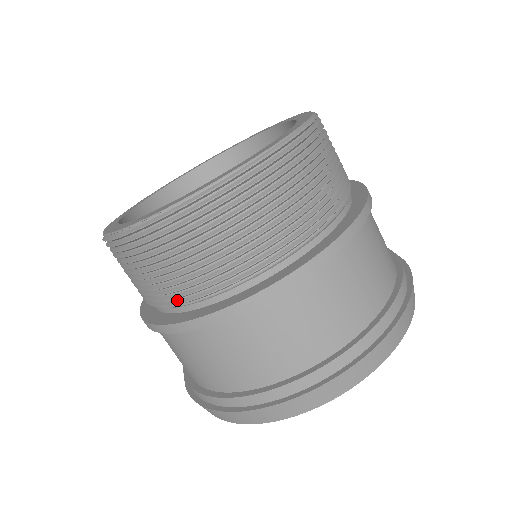
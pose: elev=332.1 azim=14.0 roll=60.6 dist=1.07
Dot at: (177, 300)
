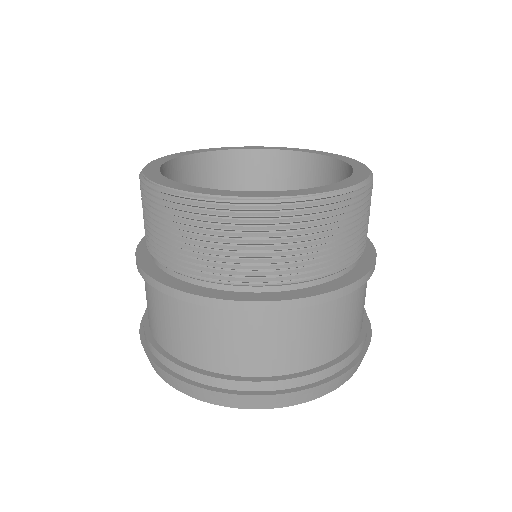
Dot at: occluded
